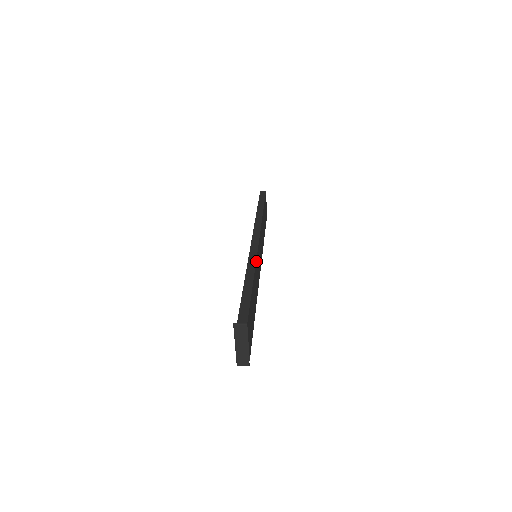
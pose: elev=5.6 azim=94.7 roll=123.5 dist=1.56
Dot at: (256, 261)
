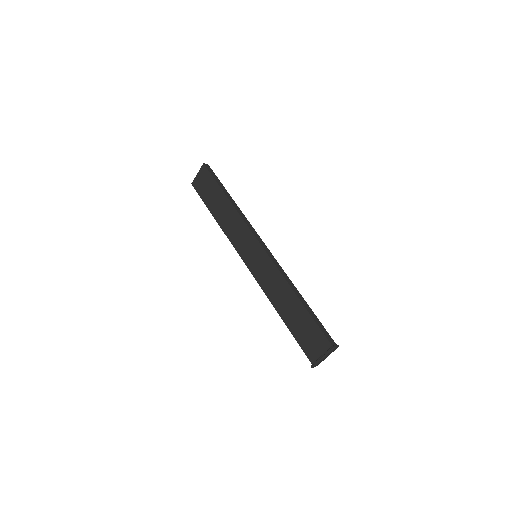
Dot at: (283, 273)
